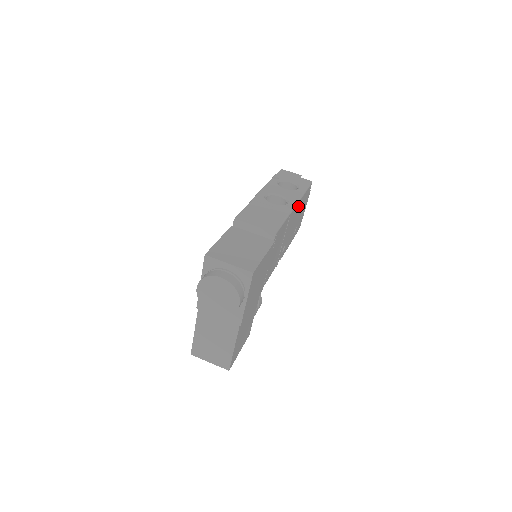
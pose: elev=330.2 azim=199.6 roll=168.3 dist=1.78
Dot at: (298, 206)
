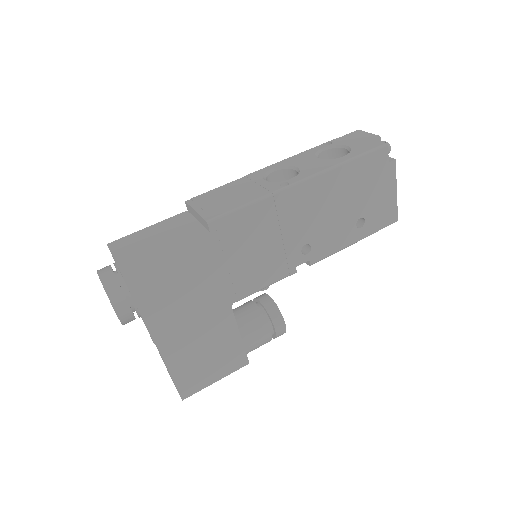
Dot at: (323, 184)
